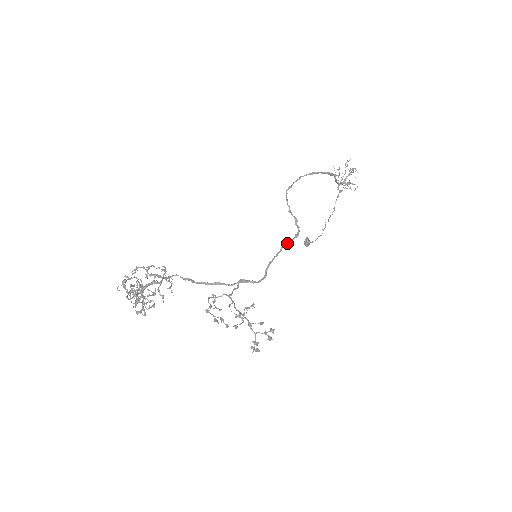
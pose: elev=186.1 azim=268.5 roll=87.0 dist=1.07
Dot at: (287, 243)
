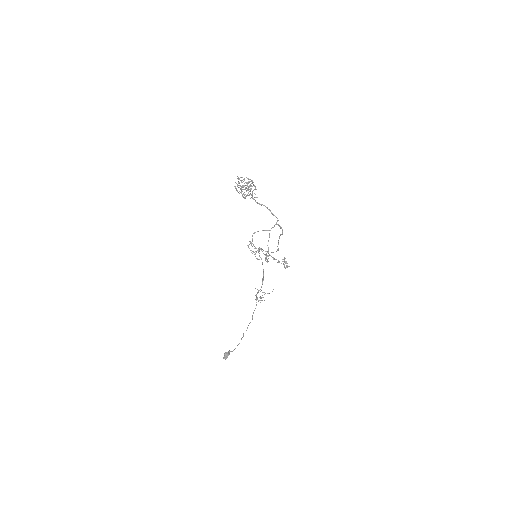
Dot at: occluded
